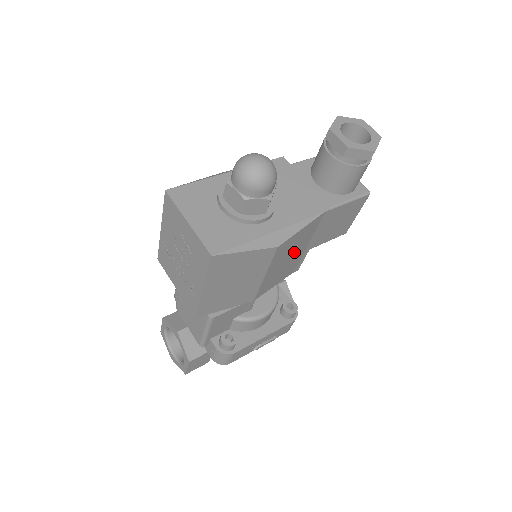
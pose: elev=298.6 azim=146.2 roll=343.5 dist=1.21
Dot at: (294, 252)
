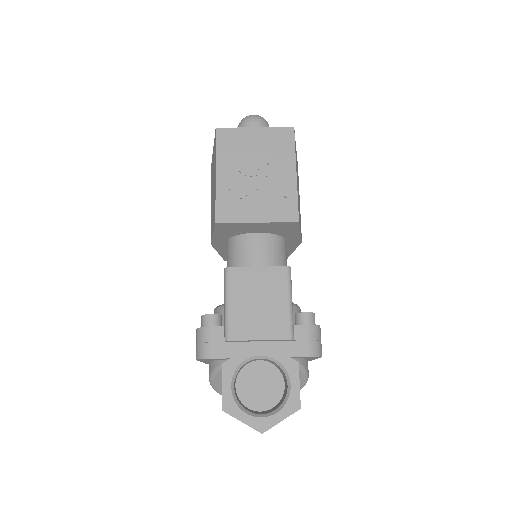
Dot at: occluded
